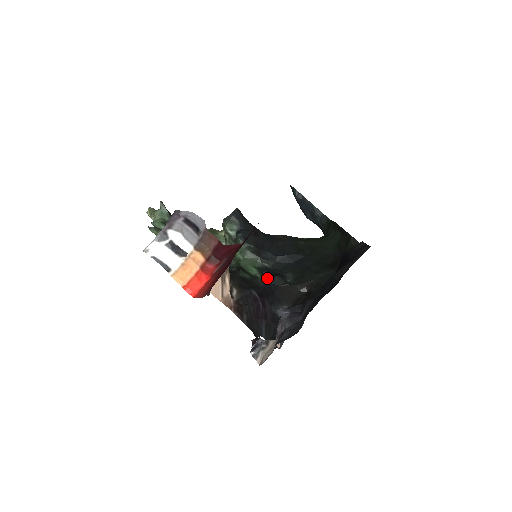
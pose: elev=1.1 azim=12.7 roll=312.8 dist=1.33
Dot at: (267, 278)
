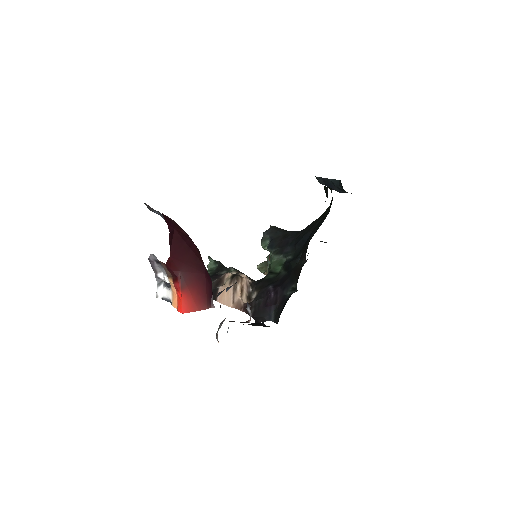
Dot at: (287, 268)
